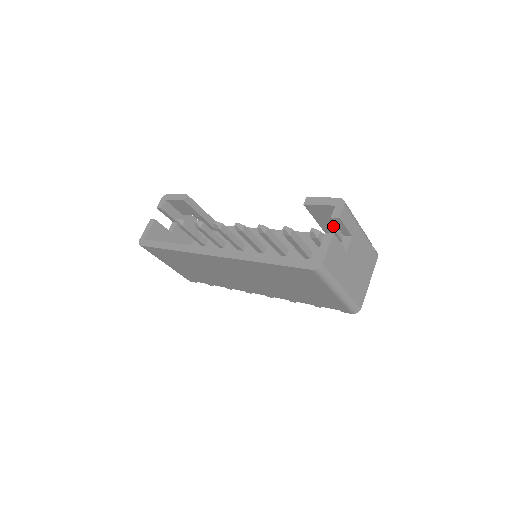
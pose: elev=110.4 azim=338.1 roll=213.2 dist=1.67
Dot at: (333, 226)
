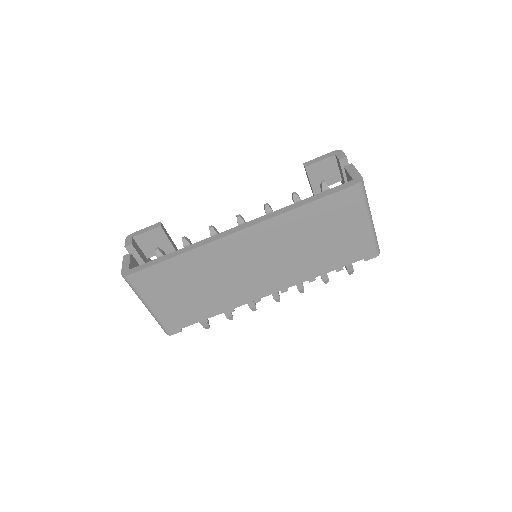
Dot at: occluded
